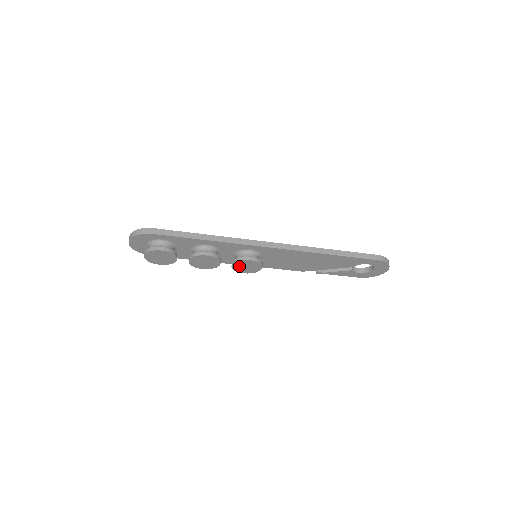
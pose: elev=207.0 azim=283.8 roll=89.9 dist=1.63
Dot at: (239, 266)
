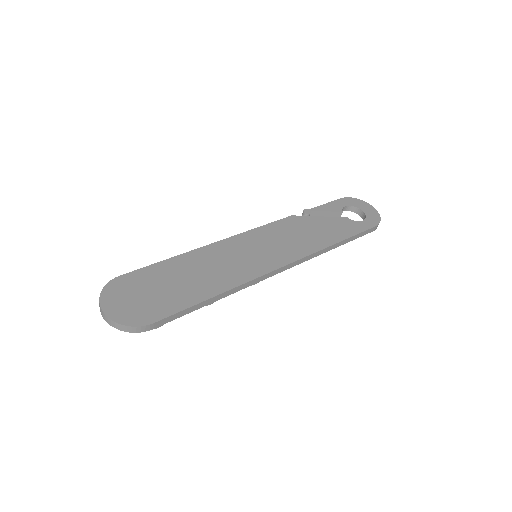
Dot at: occluded
